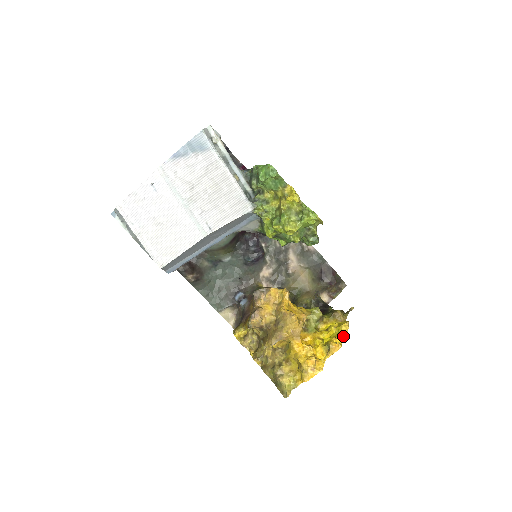
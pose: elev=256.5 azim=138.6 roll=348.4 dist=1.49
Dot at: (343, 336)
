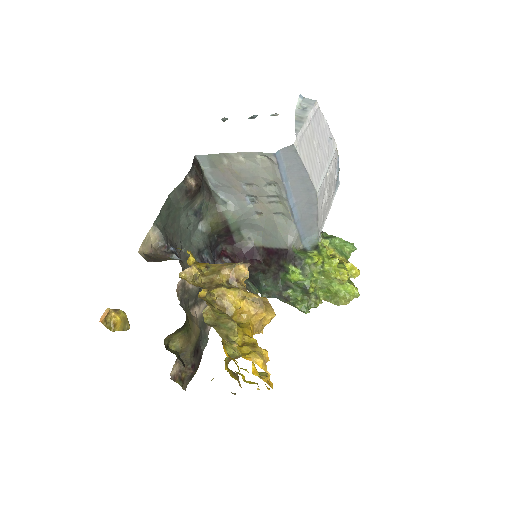
Dot at: (267, 387)
